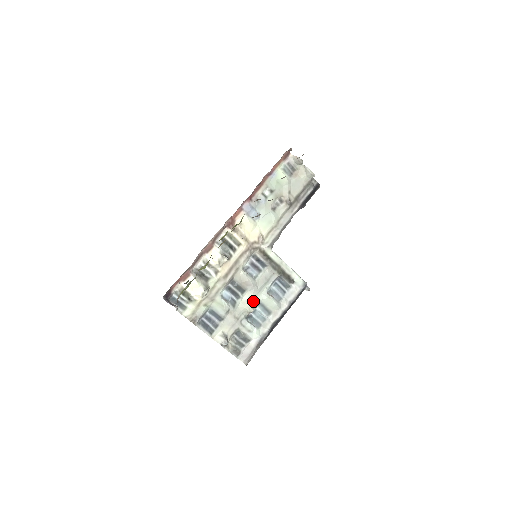
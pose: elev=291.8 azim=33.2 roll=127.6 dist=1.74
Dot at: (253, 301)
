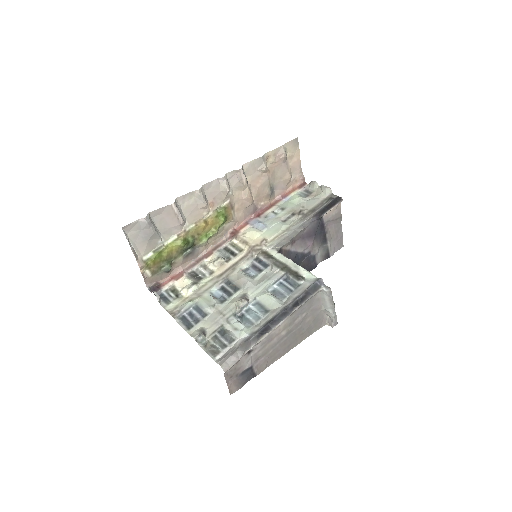
Dot at: (245, 296)
